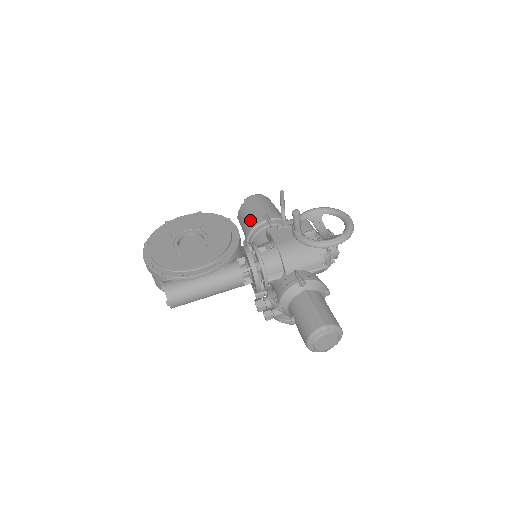
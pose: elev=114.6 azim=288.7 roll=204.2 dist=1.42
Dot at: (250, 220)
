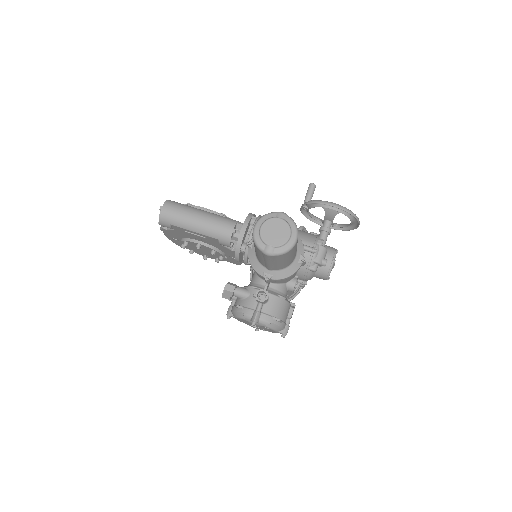
Dot at: occluded
